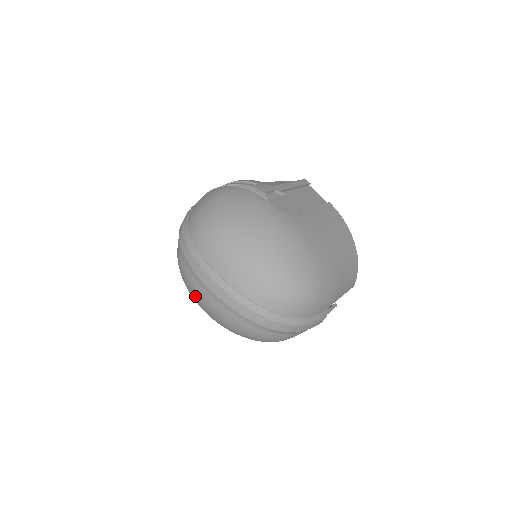
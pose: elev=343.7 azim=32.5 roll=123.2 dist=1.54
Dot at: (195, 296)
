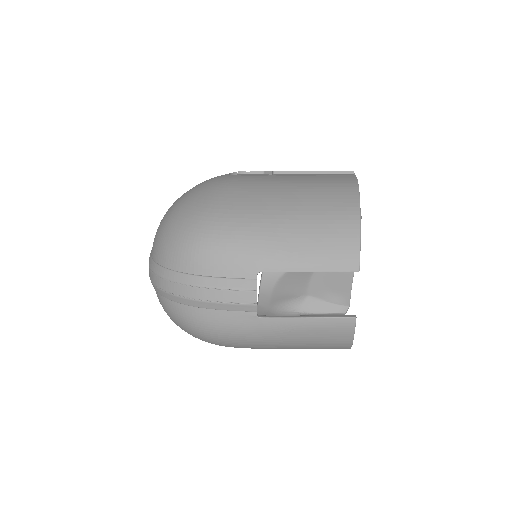
Dot at: occluded
